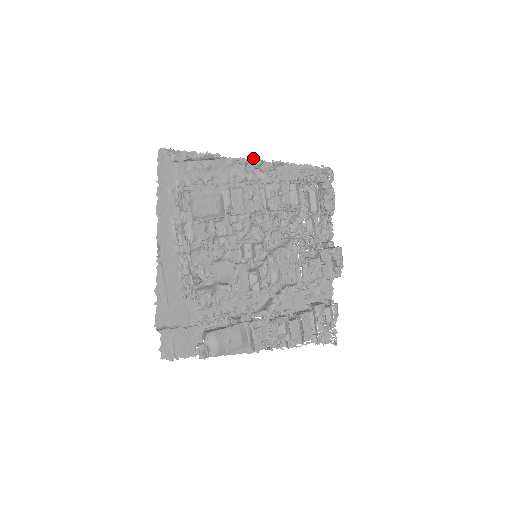
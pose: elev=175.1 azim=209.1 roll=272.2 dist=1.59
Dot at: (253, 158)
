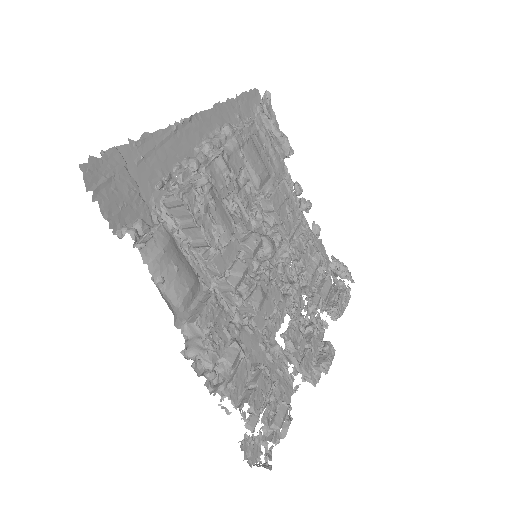
Dot at: occluded
